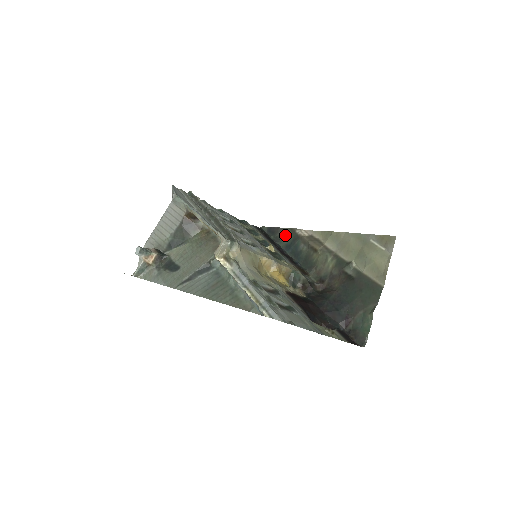
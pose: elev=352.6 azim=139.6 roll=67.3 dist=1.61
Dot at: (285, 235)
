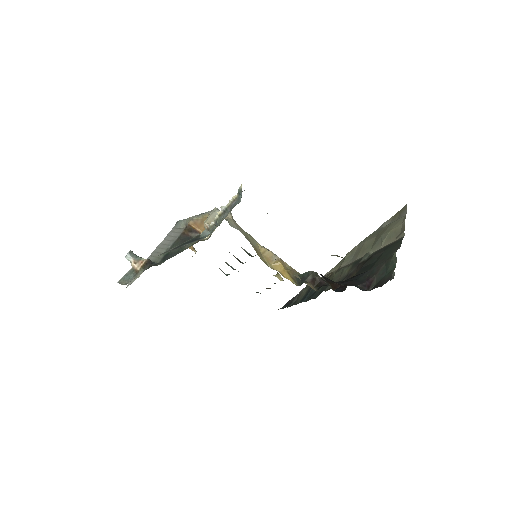
Dot at: (301, 295)
